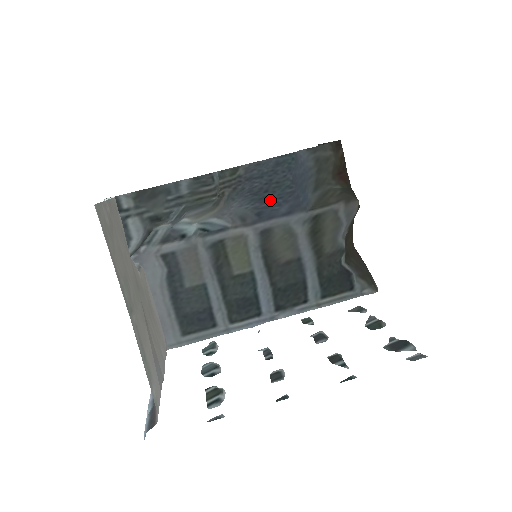
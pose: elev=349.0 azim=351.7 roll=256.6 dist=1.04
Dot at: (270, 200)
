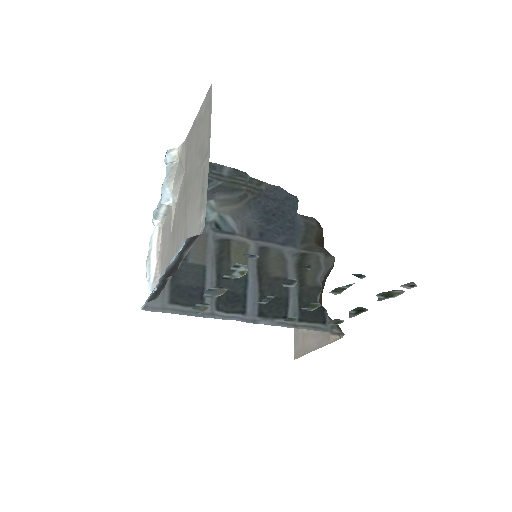
Dot at: (274, 225)
